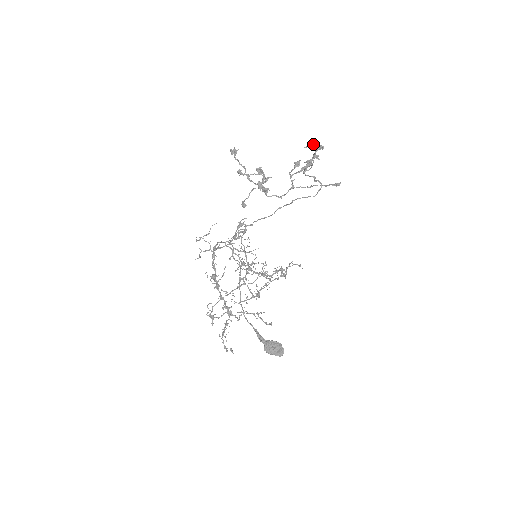
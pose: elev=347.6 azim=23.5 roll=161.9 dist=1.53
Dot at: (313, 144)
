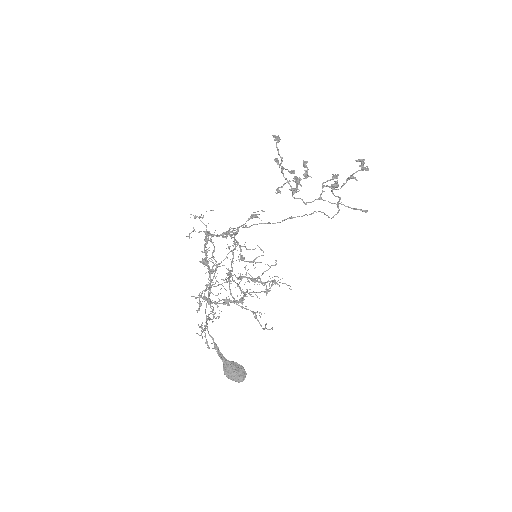
Dot at: (363, 161)
